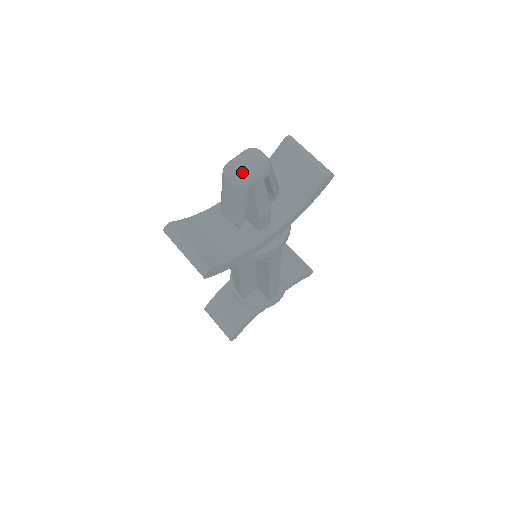
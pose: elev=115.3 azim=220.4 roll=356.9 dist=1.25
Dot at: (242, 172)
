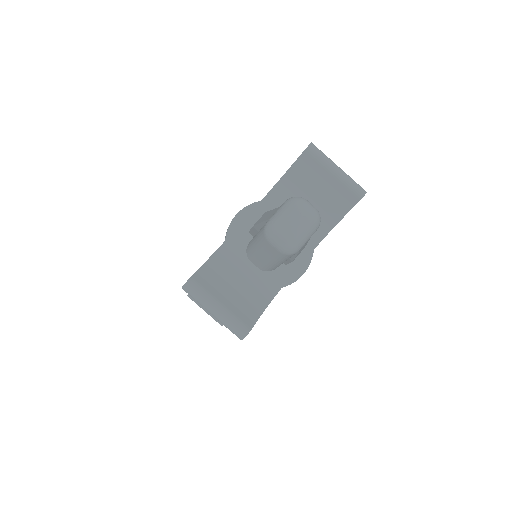
Dot at: (294, 239)
